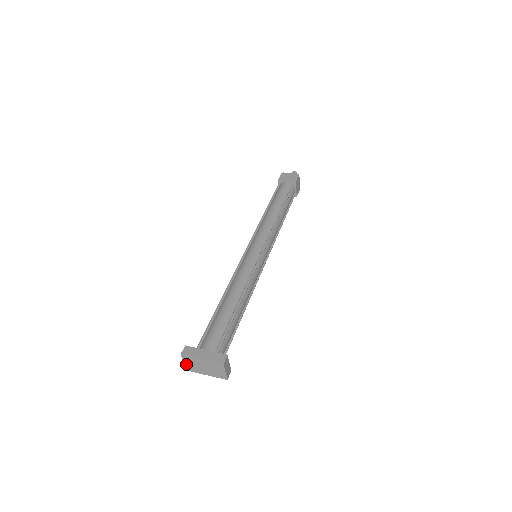
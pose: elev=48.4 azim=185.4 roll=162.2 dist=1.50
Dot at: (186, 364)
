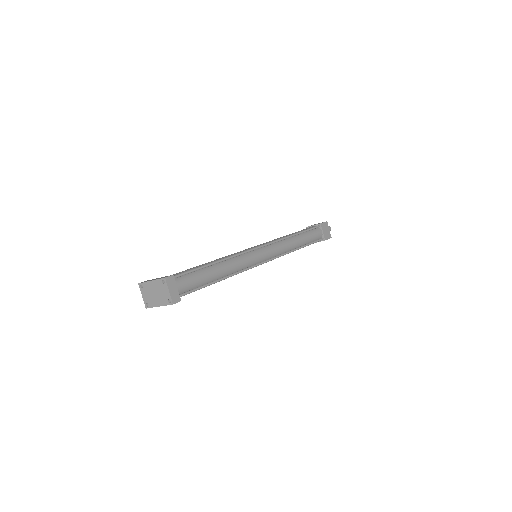
Dot at: (144, 297)
